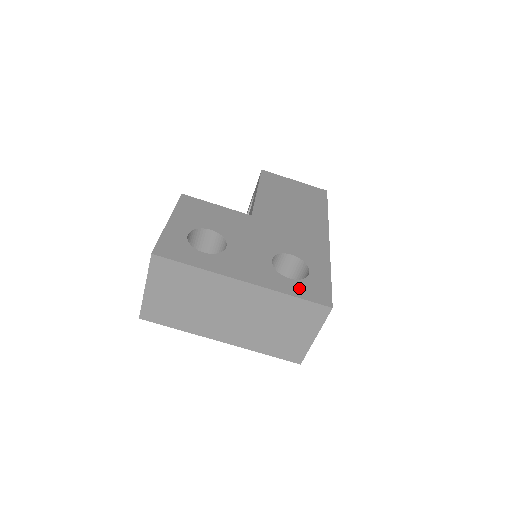
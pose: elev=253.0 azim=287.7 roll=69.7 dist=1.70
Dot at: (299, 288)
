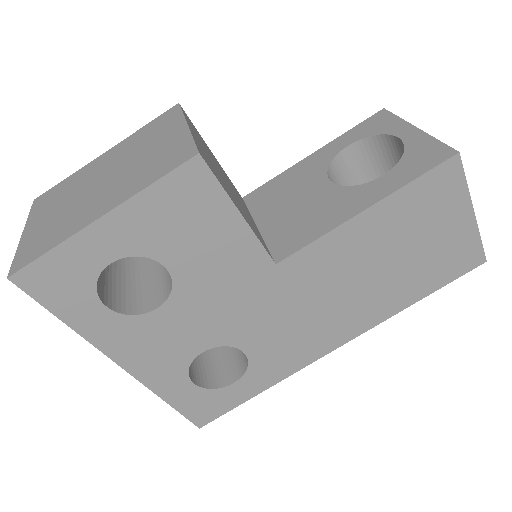
Dot at: (189, 398)
